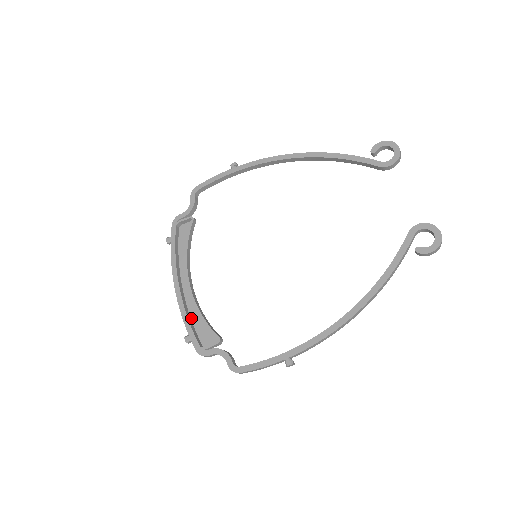
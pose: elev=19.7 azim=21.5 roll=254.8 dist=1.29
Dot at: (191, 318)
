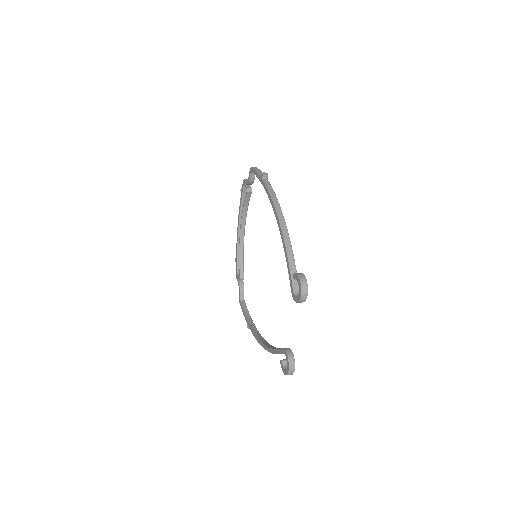
Dot at: occluded
